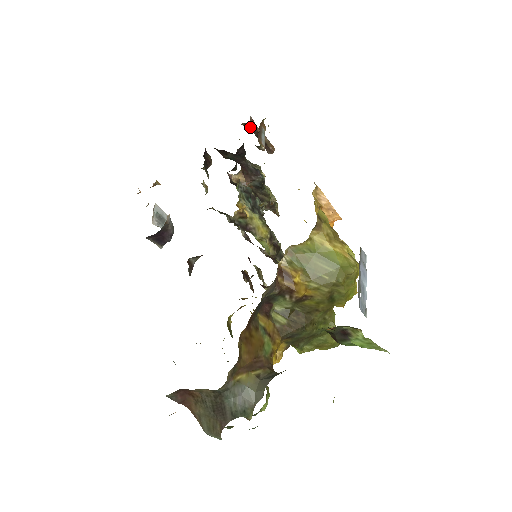
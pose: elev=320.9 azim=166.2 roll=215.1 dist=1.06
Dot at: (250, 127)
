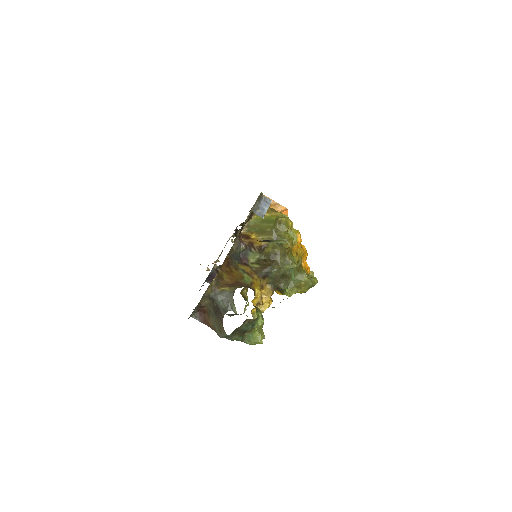
Dot at: occluded
